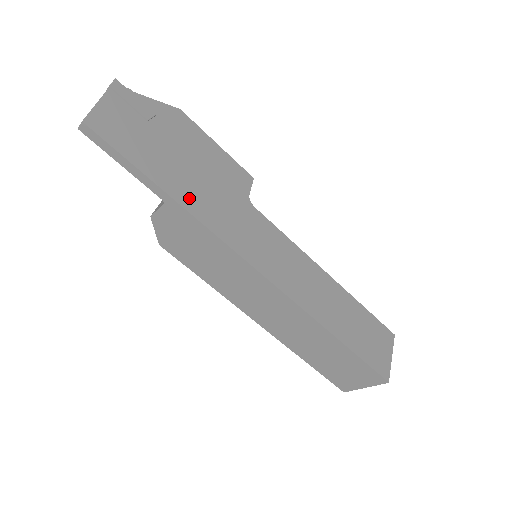
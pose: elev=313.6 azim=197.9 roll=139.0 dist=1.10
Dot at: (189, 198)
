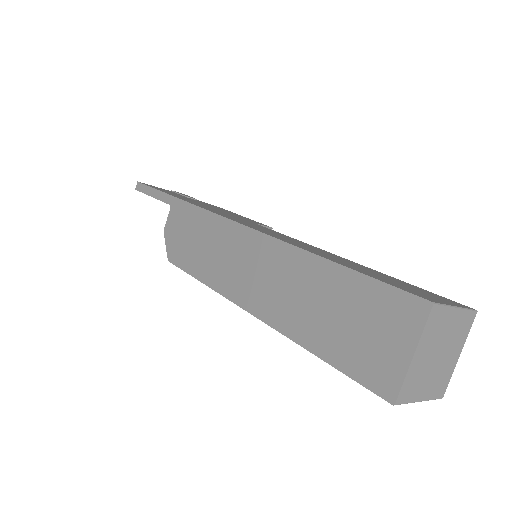
Dot at: (191, 202)
